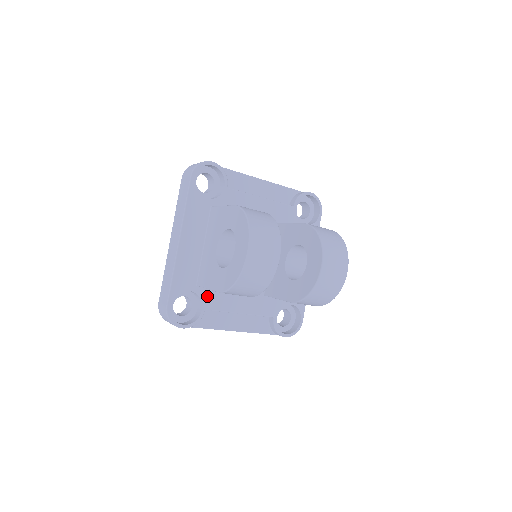
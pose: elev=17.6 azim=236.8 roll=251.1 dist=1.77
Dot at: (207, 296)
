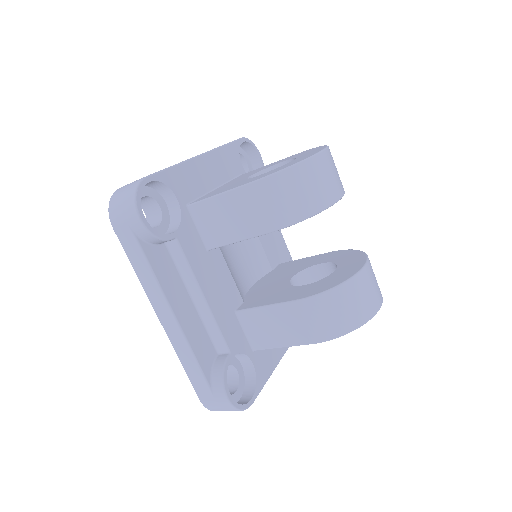
Dot at: (188, 229)
